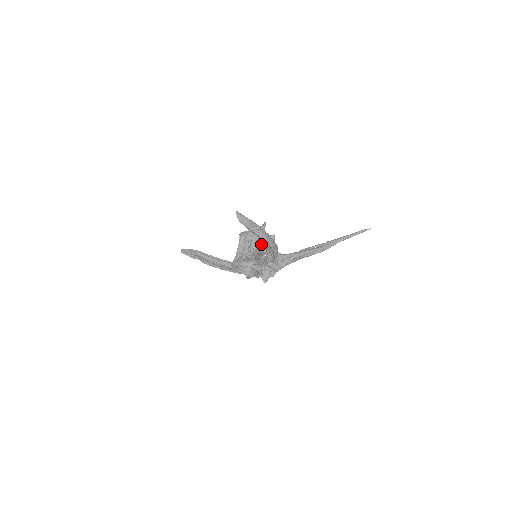
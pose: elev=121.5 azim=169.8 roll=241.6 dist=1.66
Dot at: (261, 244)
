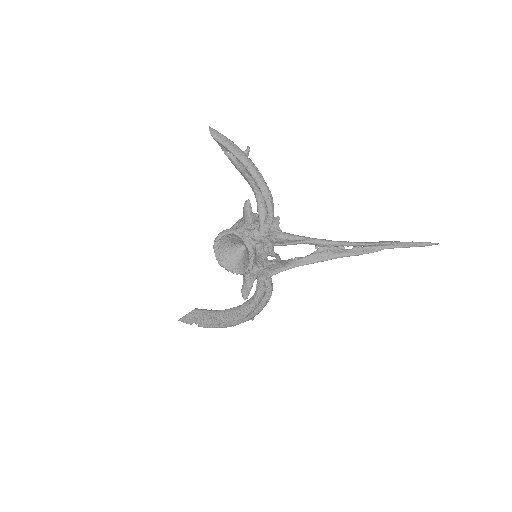
Dot at: (257, 220)
